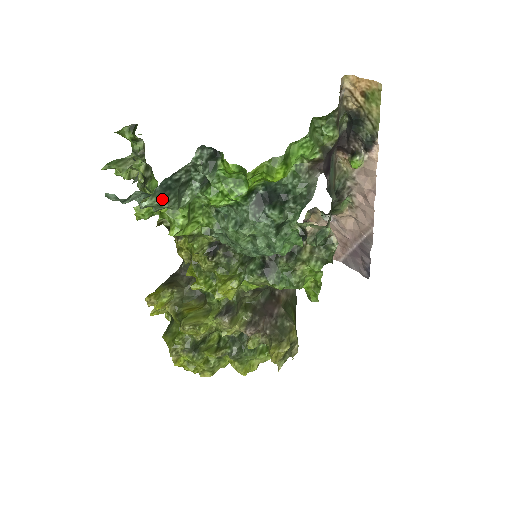
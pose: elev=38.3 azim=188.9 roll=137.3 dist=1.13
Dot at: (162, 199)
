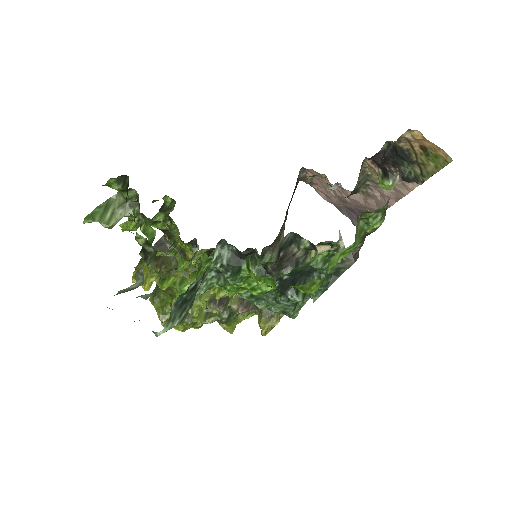
Dot at: (178, 319)
